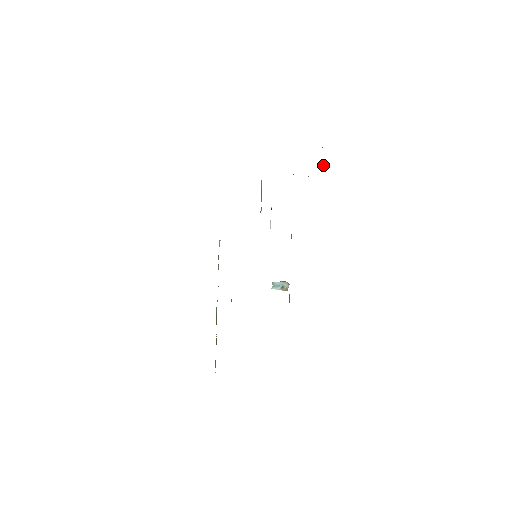
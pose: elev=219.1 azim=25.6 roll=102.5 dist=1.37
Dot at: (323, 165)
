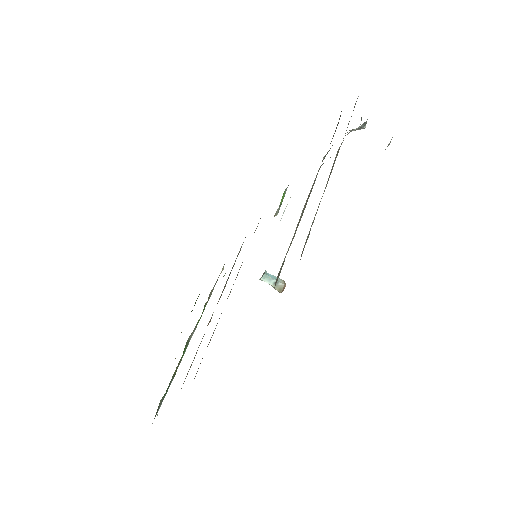
Dot at: (358, 127)
